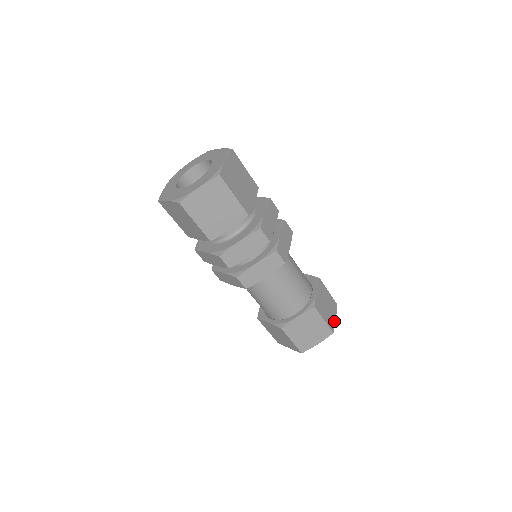
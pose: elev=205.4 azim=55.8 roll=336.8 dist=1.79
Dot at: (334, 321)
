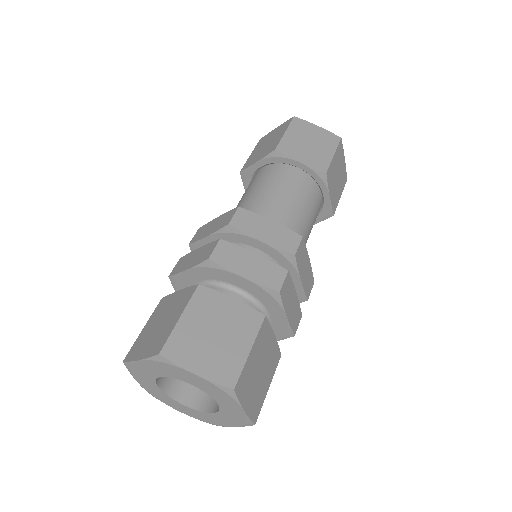
Dot at: (344, 166)
